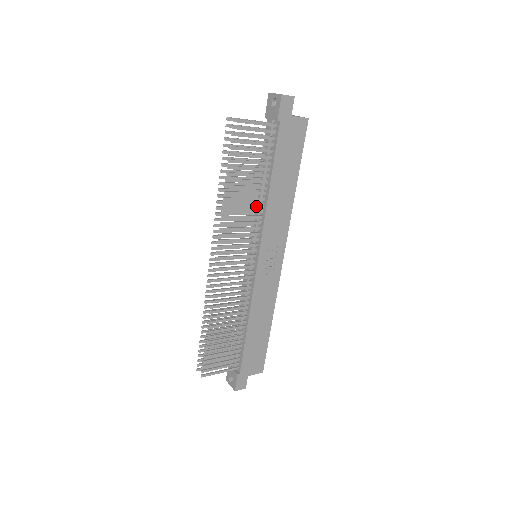
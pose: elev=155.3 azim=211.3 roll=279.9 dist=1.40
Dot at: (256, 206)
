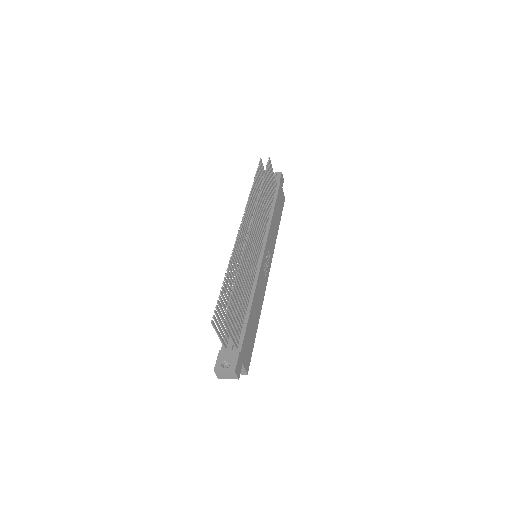
Dot at: (266, 217)
